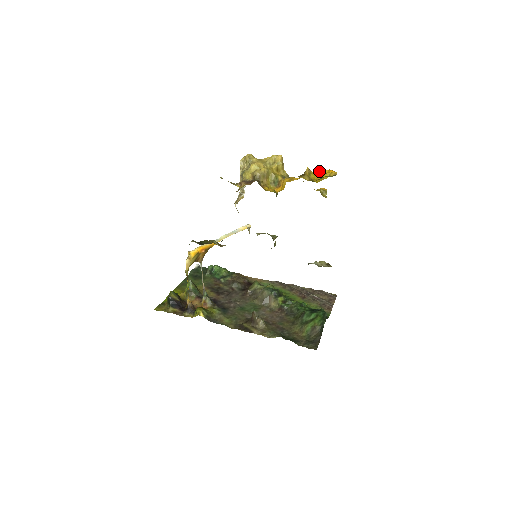
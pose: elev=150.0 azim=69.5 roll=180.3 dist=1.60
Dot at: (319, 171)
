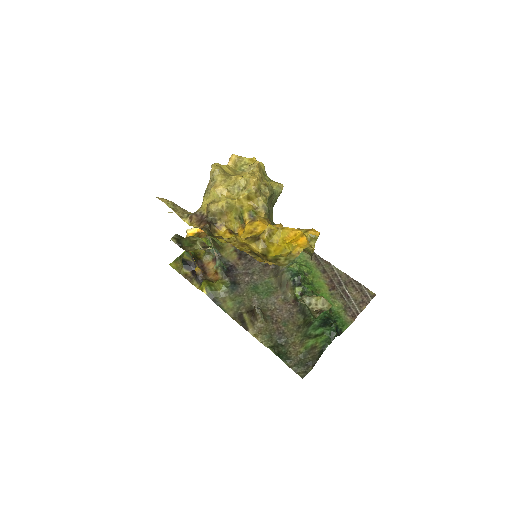
Dot at: (288, 230)
